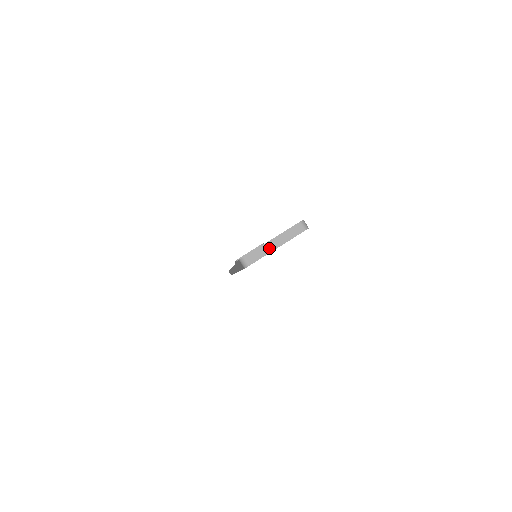
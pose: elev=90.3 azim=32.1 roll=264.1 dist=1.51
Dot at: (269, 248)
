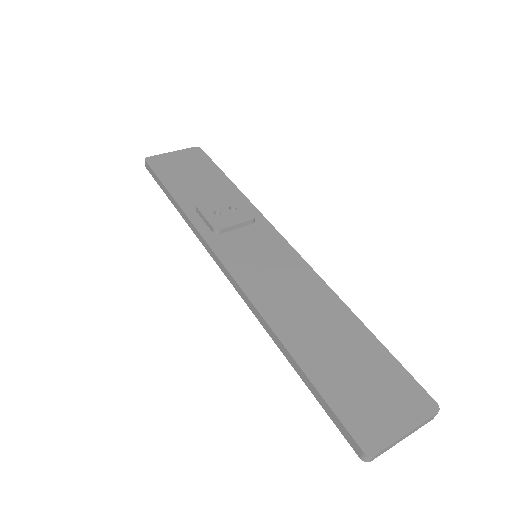
Dot at: (398, 442)
